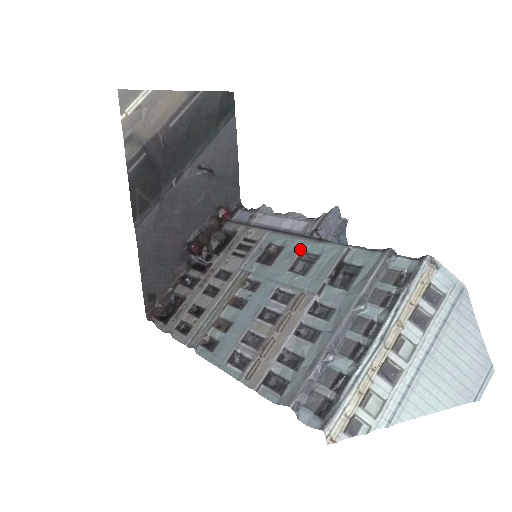
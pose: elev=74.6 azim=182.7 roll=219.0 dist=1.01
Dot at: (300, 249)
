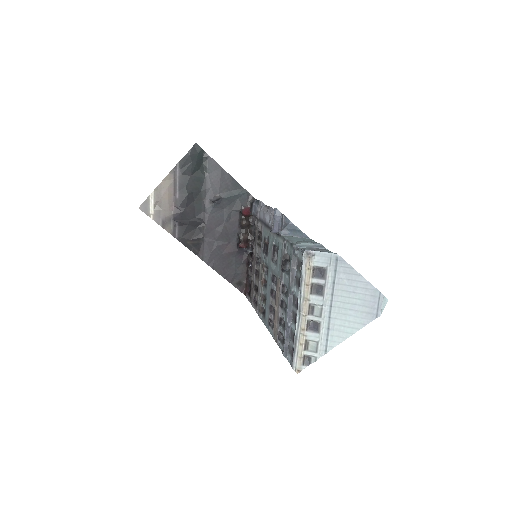
Dot at: (272, 243)
